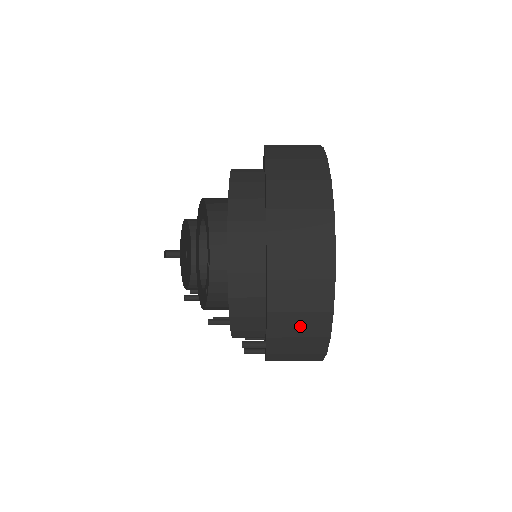
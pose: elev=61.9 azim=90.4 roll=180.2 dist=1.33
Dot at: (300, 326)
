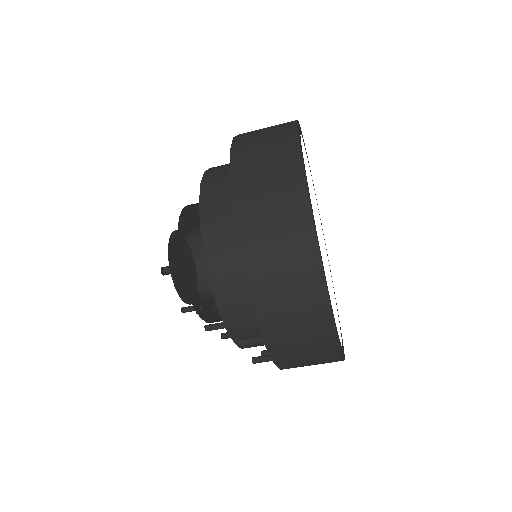
Dot at: (290, 296)
